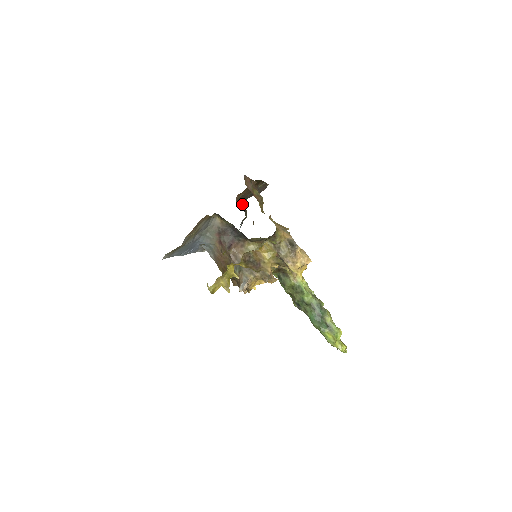
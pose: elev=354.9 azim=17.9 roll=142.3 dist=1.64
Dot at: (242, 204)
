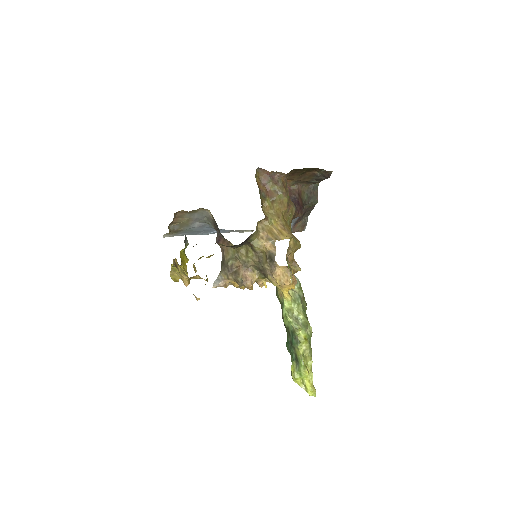
Dot at: (307, 188)
